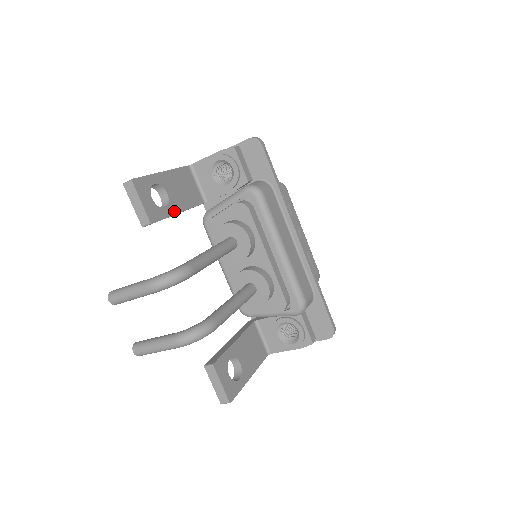
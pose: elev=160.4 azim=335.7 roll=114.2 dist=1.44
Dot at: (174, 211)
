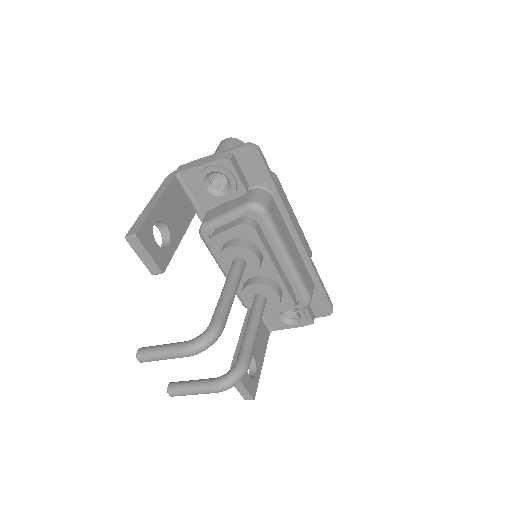
Dot at: (176, 242)
